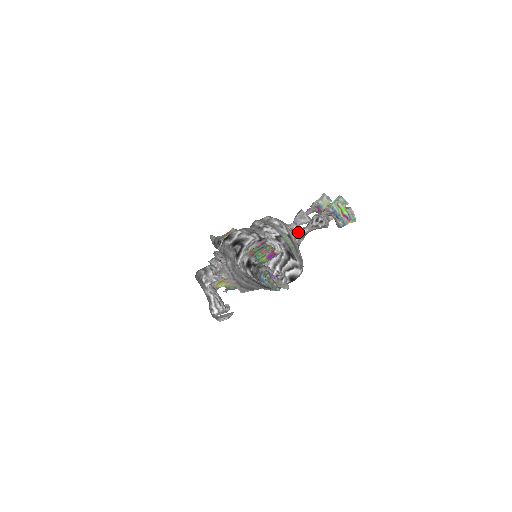
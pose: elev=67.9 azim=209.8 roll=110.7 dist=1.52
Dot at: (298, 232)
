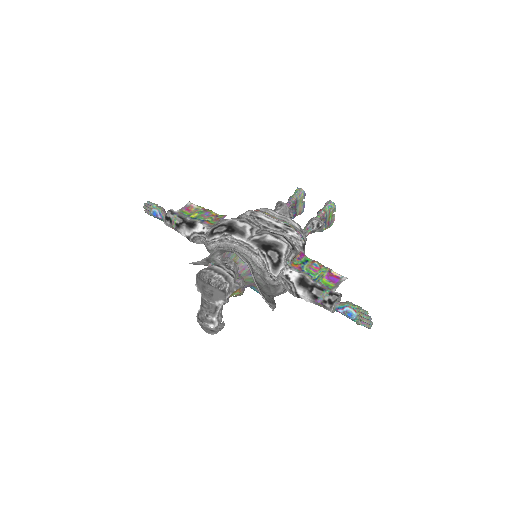
Dot at: occluded
